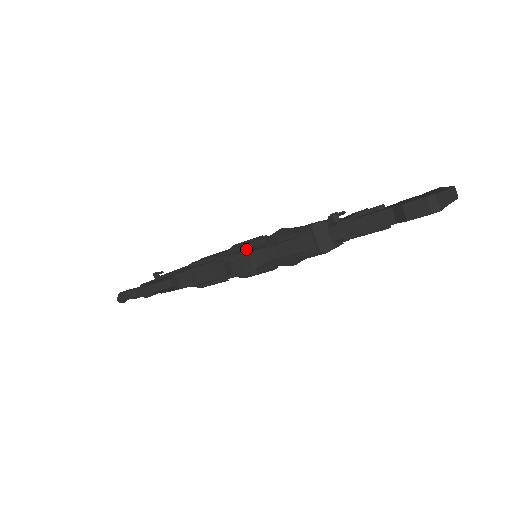
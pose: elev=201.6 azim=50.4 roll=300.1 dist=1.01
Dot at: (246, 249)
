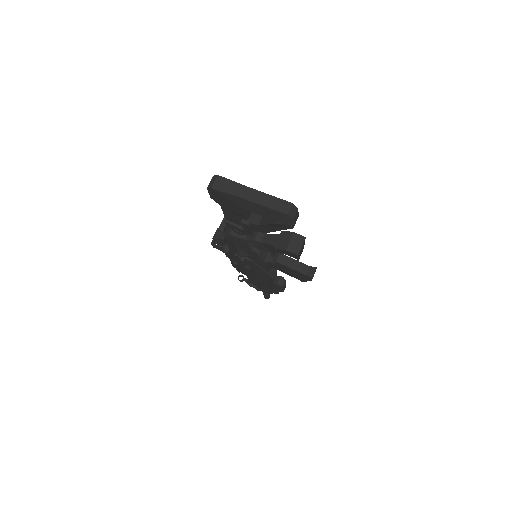
Dot at: occluded
